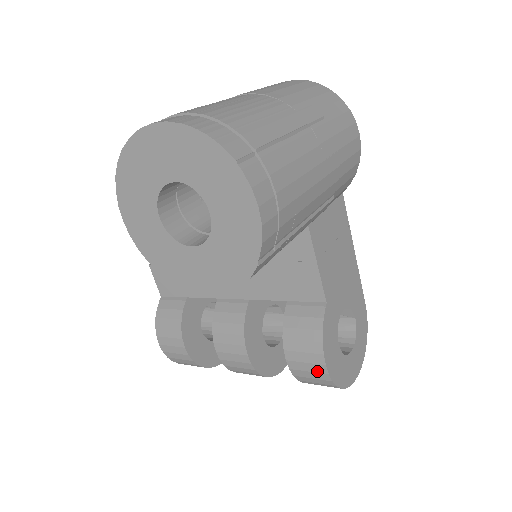
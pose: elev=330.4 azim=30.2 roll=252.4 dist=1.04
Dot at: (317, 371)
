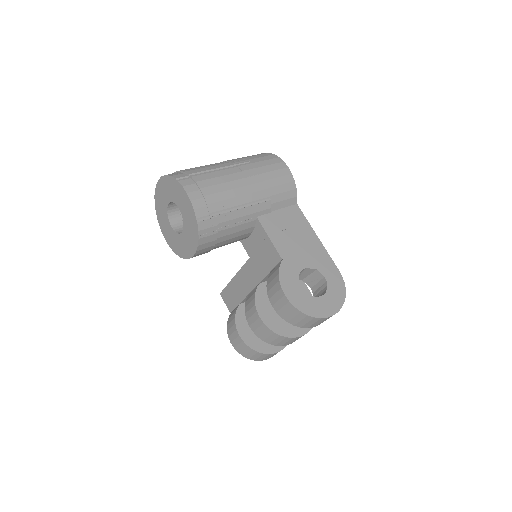
Dot at: (285, 303)
